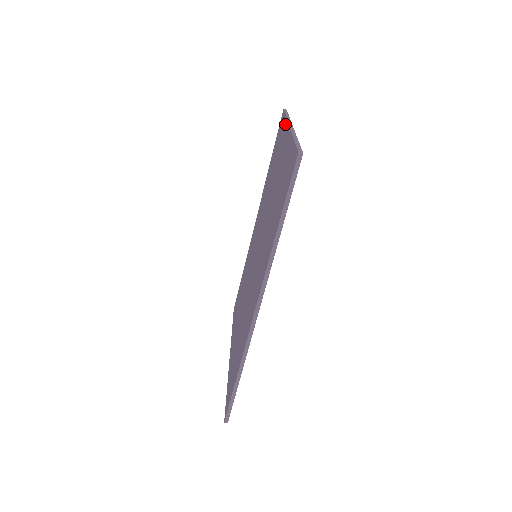
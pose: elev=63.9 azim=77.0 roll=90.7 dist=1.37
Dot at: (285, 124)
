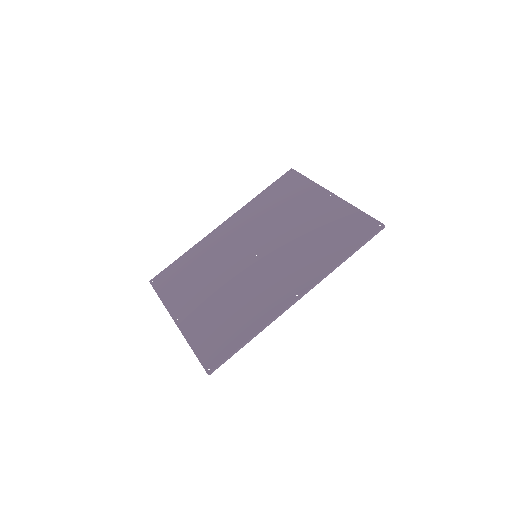
Dot at: (314, 185)
